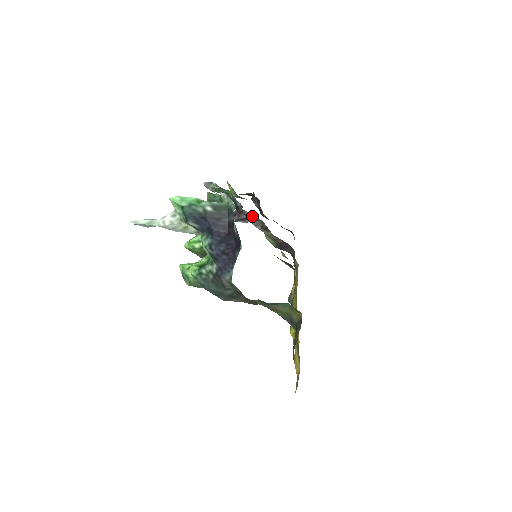
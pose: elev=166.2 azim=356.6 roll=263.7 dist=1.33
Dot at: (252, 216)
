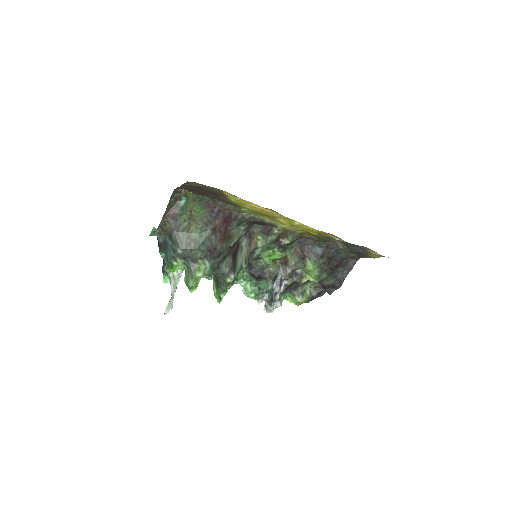
Dot at: (275, 271)
